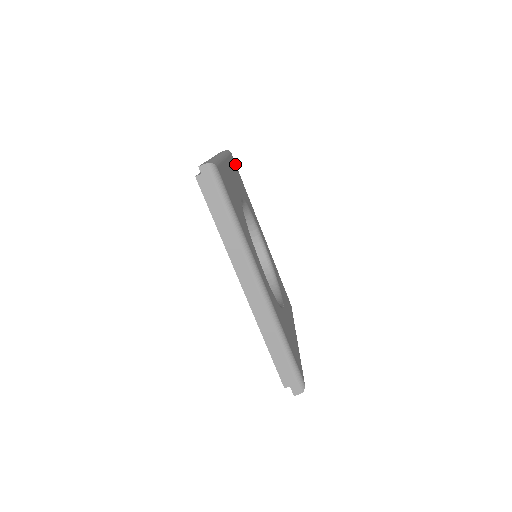
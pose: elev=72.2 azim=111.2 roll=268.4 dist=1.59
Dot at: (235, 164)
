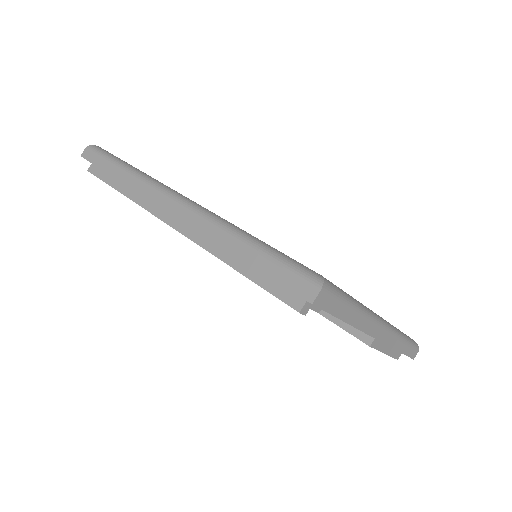
Dot at: occluded
